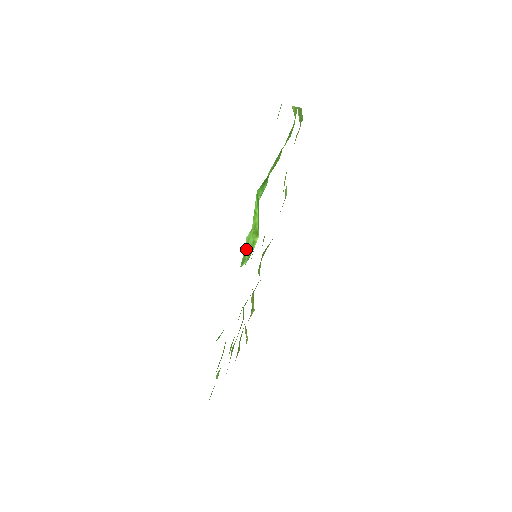
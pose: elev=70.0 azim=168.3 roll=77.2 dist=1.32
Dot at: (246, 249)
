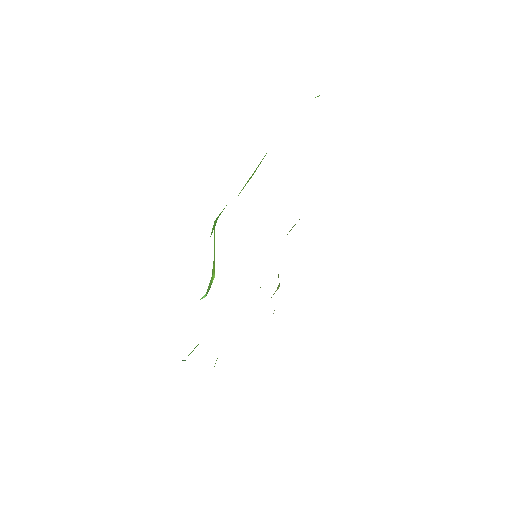
Dot at: (211, 277)
